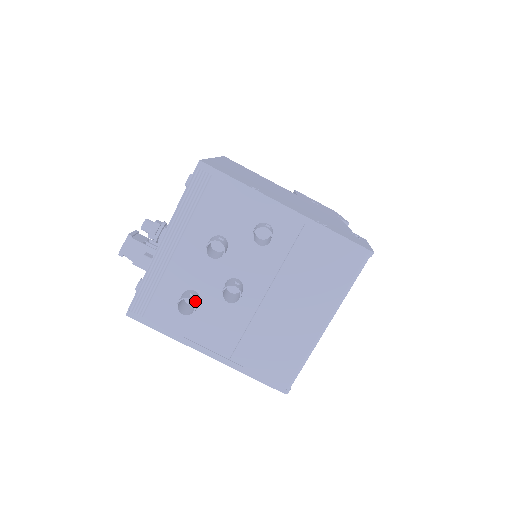
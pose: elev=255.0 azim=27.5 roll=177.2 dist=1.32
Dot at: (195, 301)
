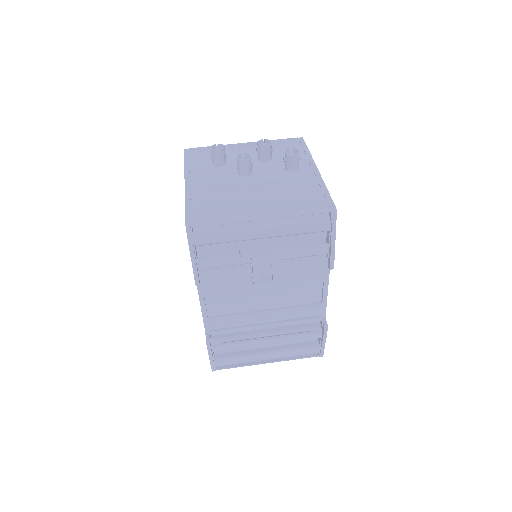
Dot at: (224, 151)
